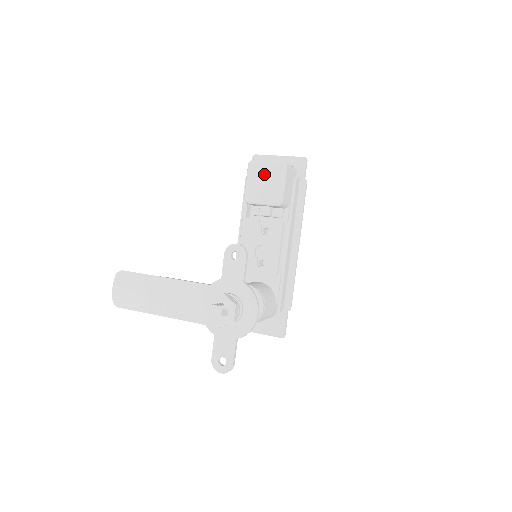
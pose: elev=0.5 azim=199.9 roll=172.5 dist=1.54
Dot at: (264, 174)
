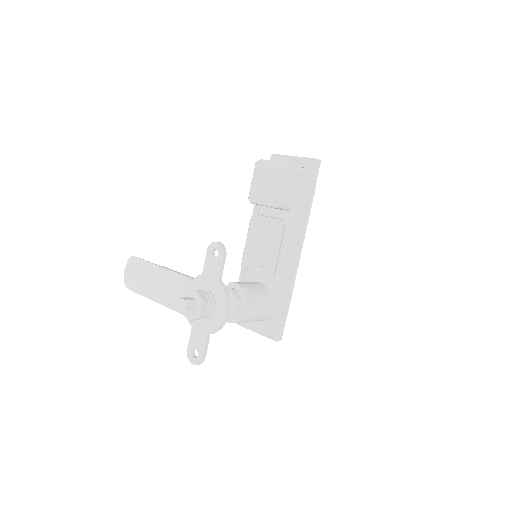
Dot at: (267, 174)
